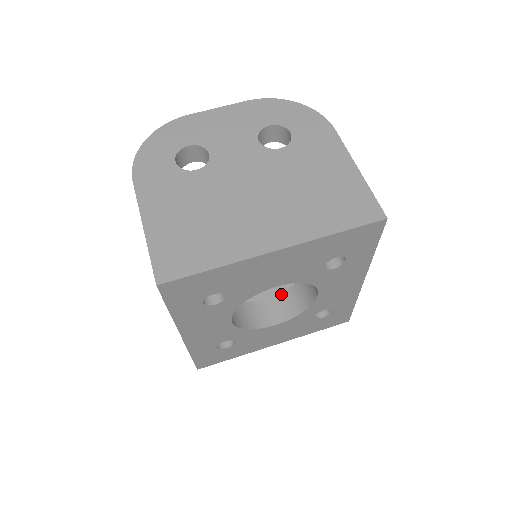
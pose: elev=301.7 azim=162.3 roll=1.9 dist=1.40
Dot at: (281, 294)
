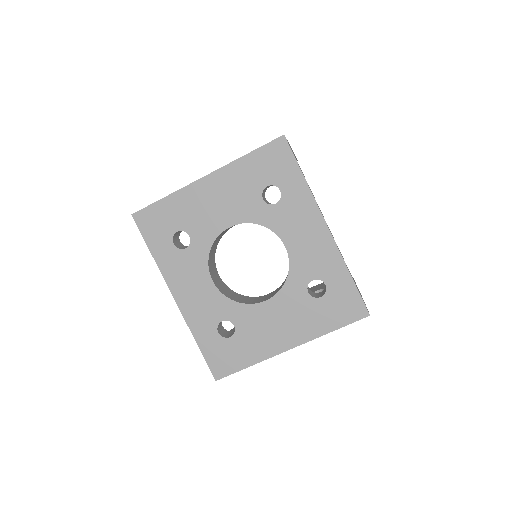
Dot at: occluded
